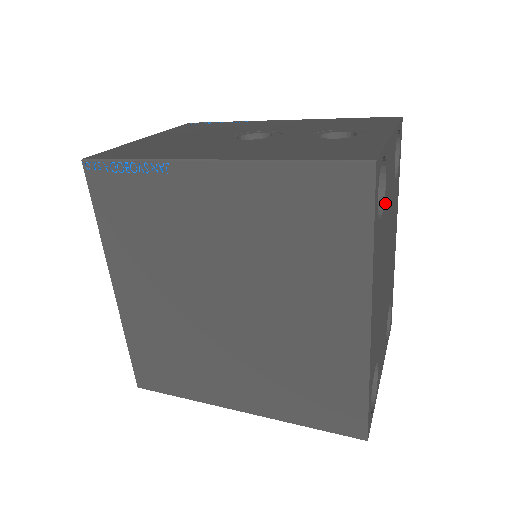
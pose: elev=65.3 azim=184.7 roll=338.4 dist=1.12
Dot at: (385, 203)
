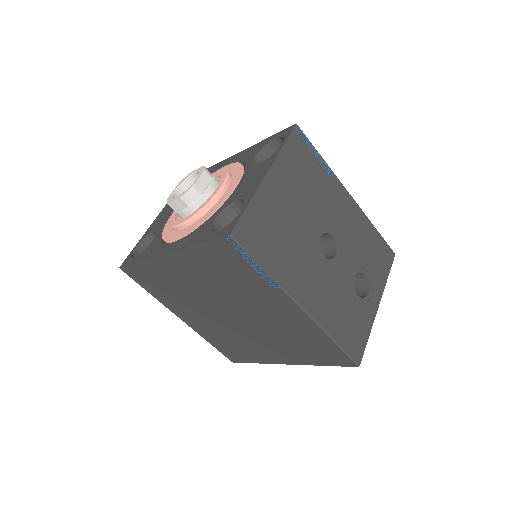
Dot at: occluded
